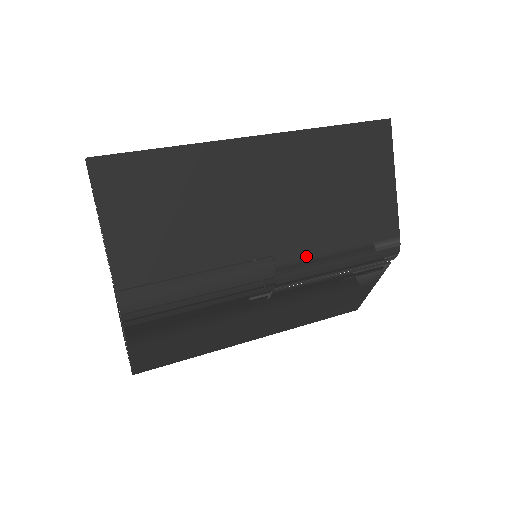
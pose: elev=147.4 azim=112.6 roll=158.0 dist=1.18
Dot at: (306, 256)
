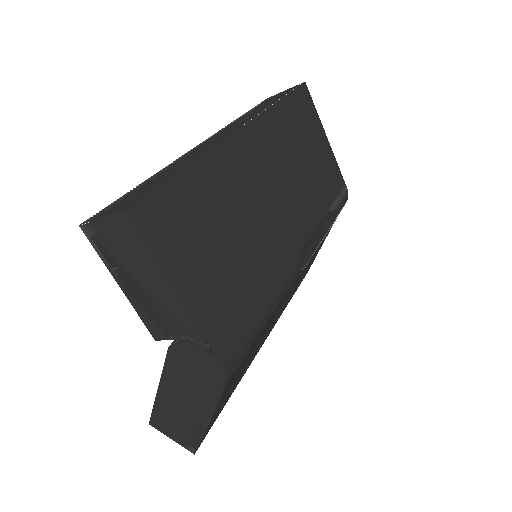
Dot at: (311, 230)
